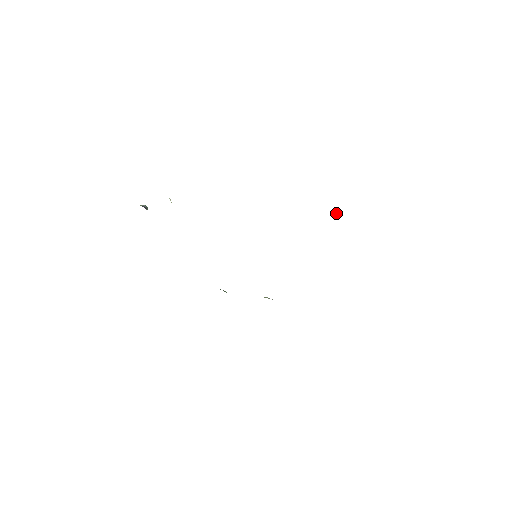
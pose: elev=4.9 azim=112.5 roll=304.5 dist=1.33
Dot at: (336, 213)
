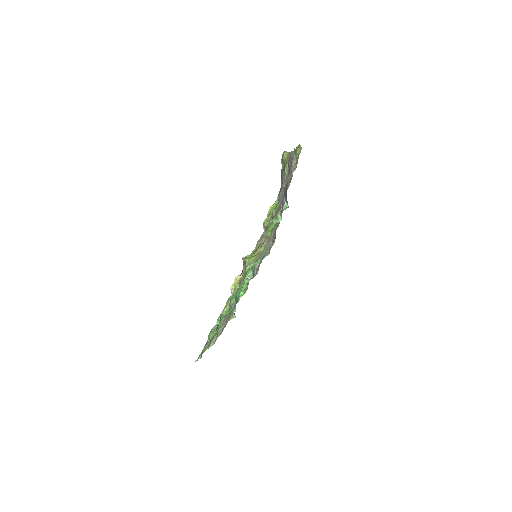
Dot at: occluded
